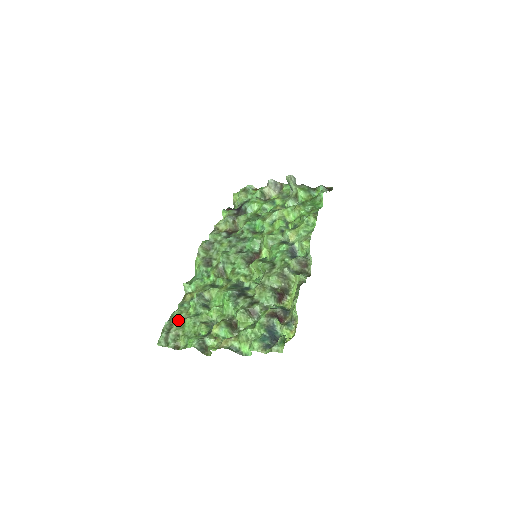
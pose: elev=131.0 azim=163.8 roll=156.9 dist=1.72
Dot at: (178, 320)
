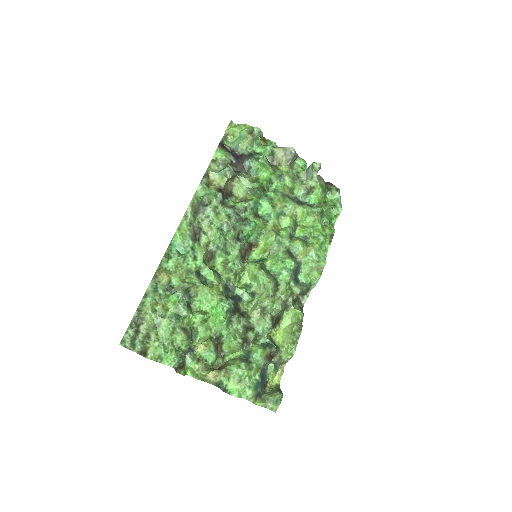
Dot at: (152, 315)
